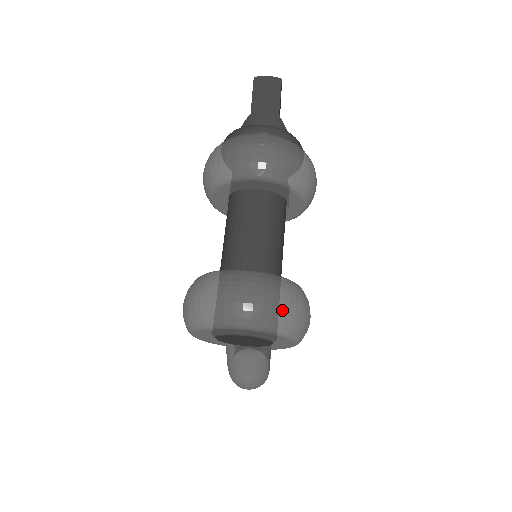
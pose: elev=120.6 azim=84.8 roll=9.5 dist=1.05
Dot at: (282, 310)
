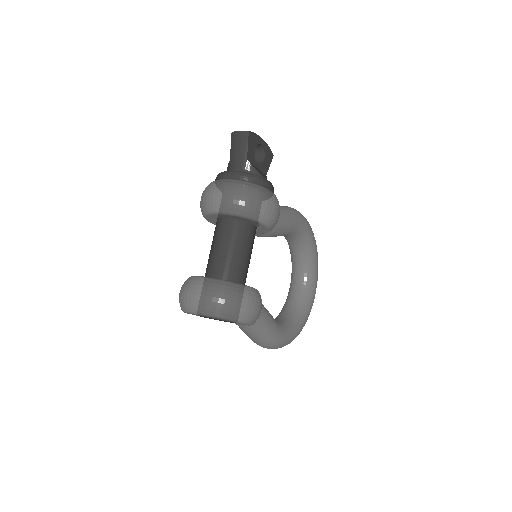
Dot at: (219, 304)
